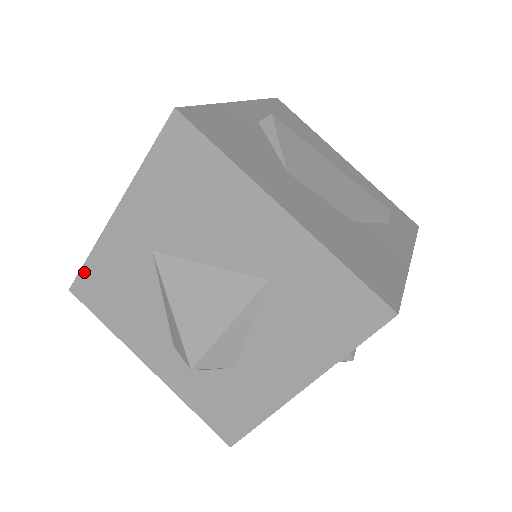
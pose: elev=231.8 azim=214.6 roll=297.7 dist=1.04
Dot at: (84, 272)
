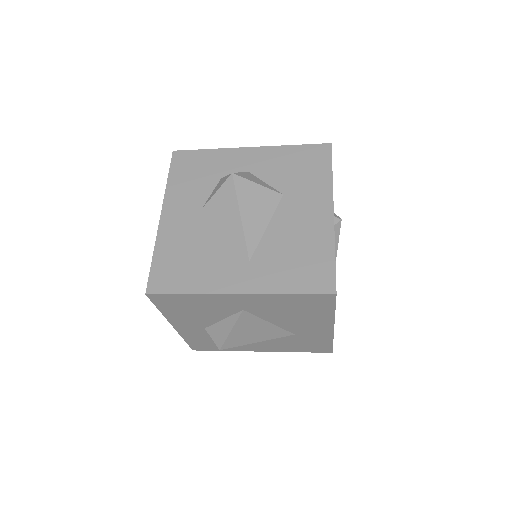
Dot at: (173, 296)
